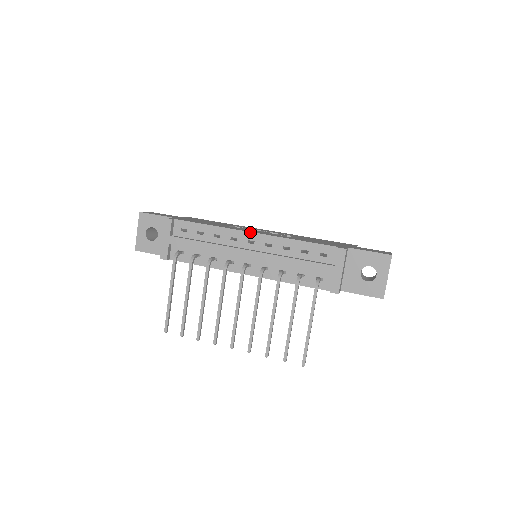
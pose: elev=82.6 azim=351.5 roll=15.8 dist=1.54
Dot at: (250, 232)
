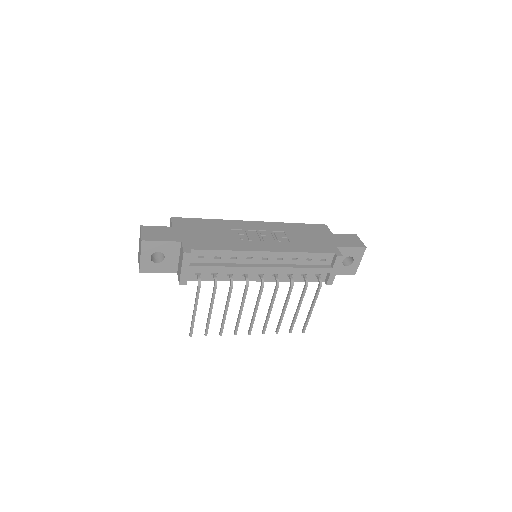
Dot at: (265, 252)
